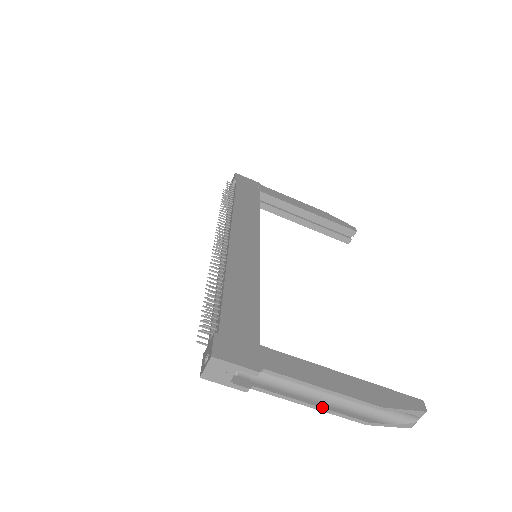
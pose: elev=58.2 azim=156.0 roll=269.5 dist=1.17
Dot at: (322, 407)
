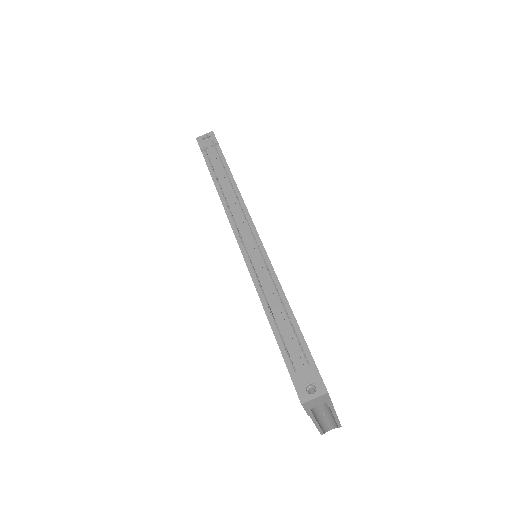
Dot at: occluded
